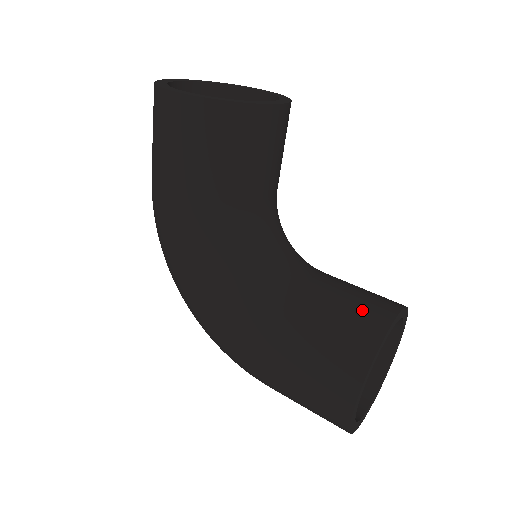
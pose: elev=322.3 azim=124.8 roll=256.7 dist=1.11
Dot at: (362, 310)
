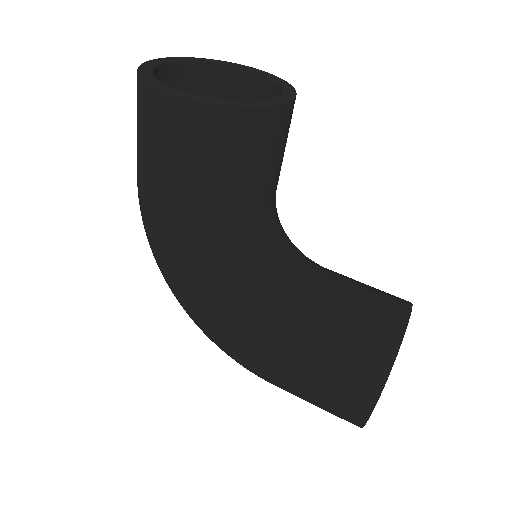
Dot at: (375, 316)
